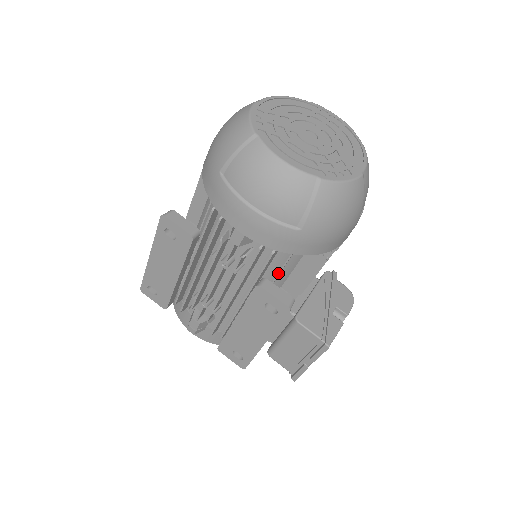
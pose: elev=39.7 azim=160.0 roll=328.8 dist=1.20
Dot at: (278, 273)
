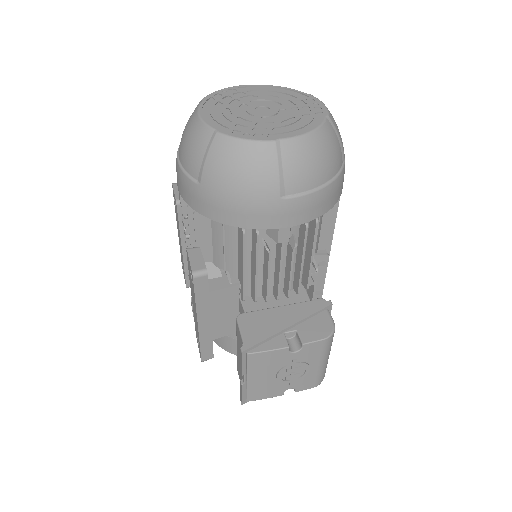
Dot at: (223, 252)
